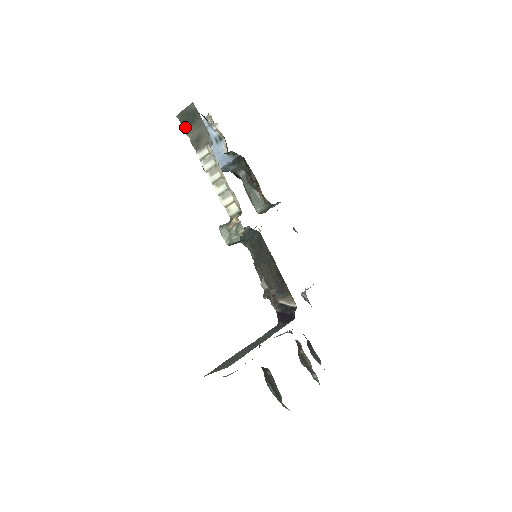
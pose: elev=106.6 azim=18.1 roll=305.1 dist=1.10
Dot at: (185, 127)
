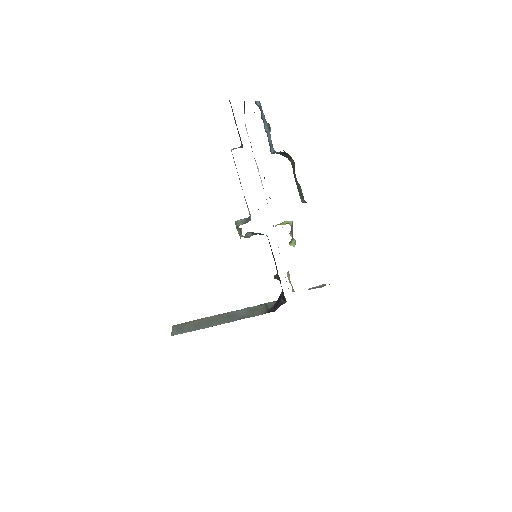
Dot at: (233, 115)
